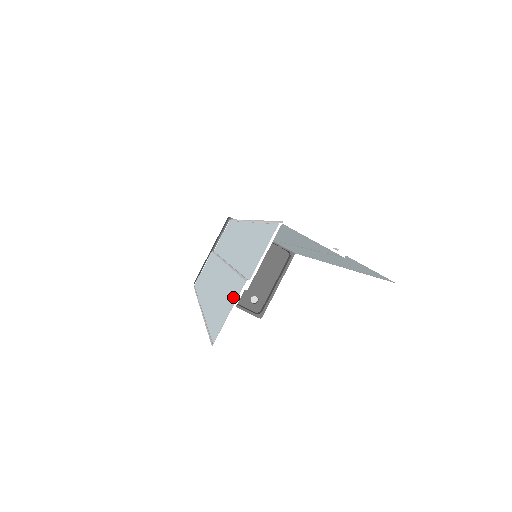
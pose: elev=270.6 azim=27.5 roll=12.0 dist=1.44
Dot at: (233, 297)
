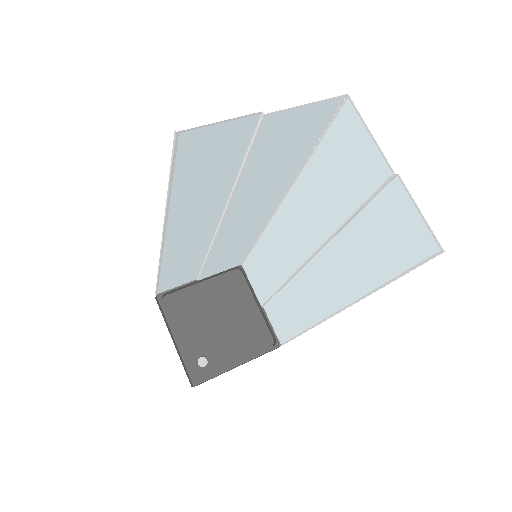
Dot at: (237, 131)
